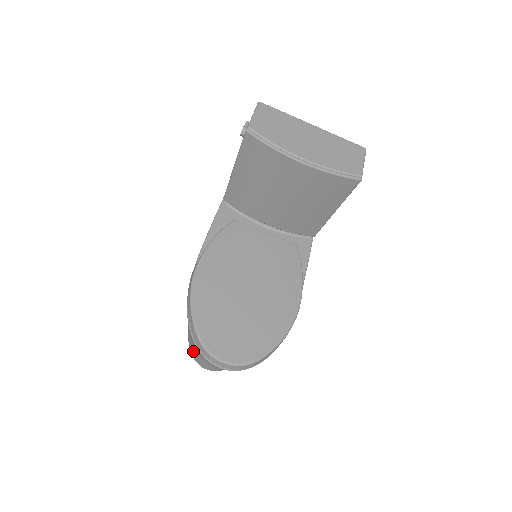
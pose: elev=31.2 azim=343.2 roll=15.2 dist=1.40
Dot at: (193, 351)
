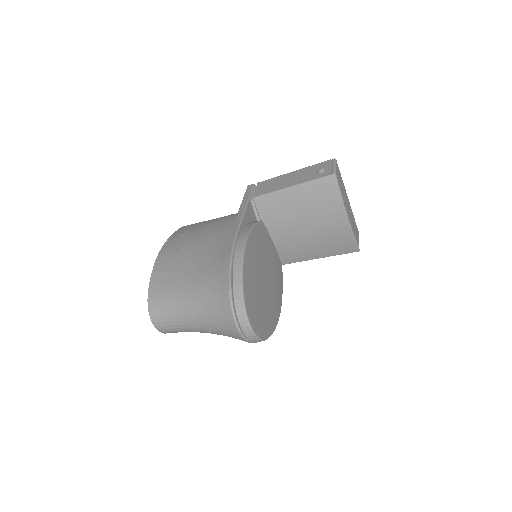
Dot at: (159, 304)
